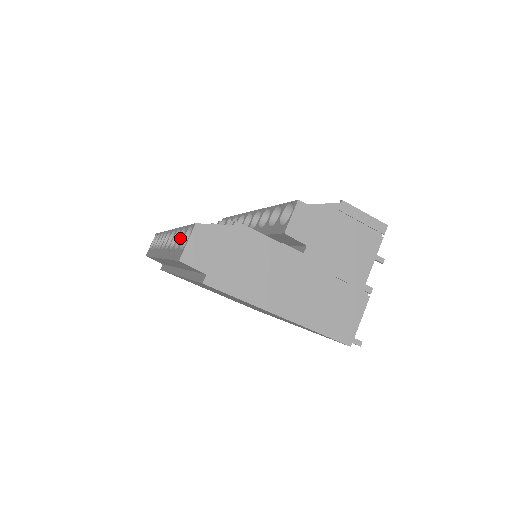
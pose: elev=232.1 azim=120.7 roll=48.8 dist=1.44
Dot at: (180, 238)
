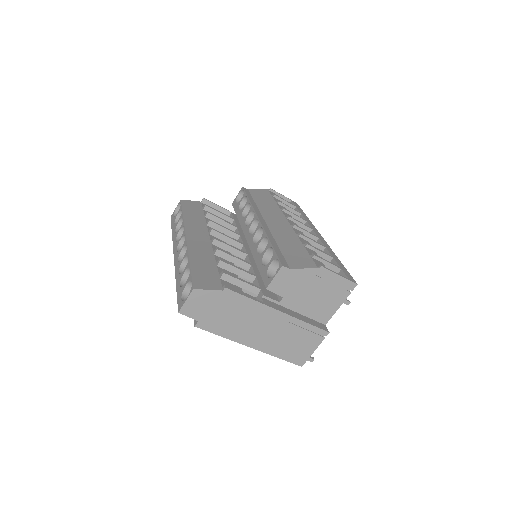
Dot at: (186, 271)
